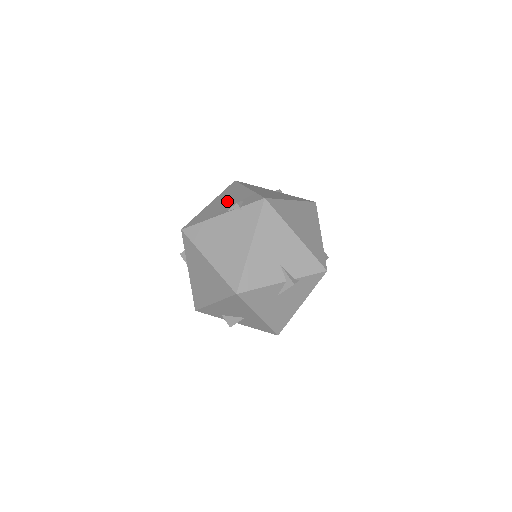
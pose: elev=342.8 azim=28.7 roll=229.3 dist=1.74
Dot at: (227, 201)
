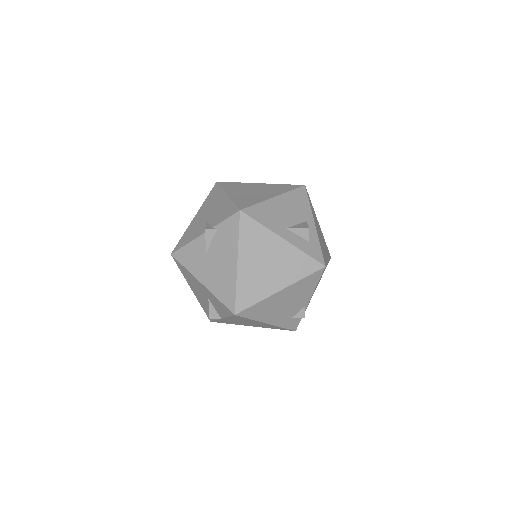
Dot at: occluded
